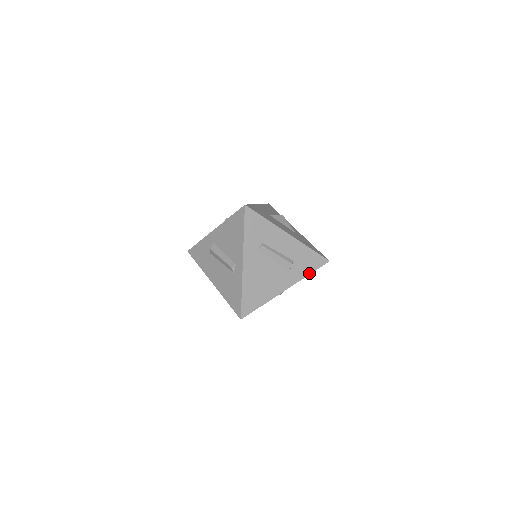
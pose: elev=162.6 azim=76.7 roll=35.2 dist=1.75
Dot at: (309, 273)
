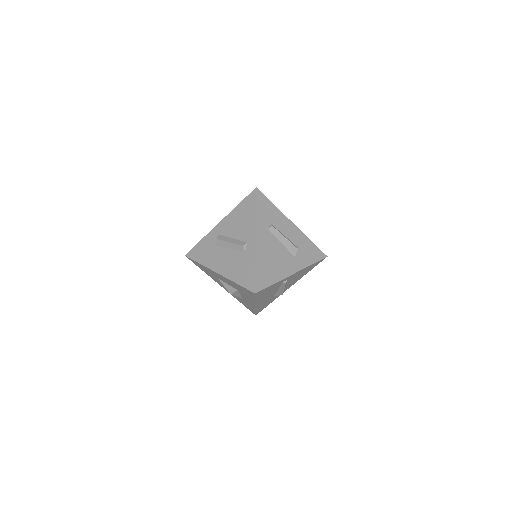
Dot at: (312, 263)
